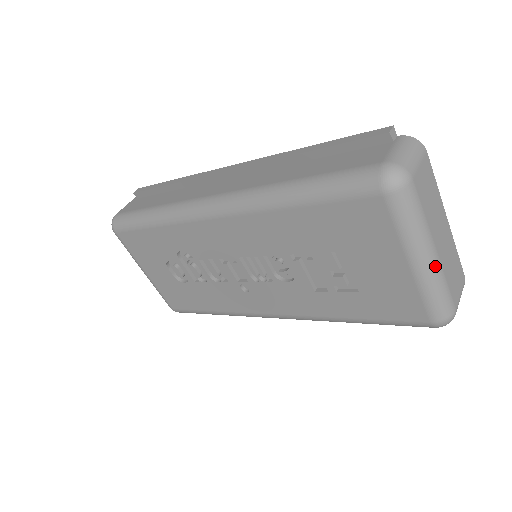
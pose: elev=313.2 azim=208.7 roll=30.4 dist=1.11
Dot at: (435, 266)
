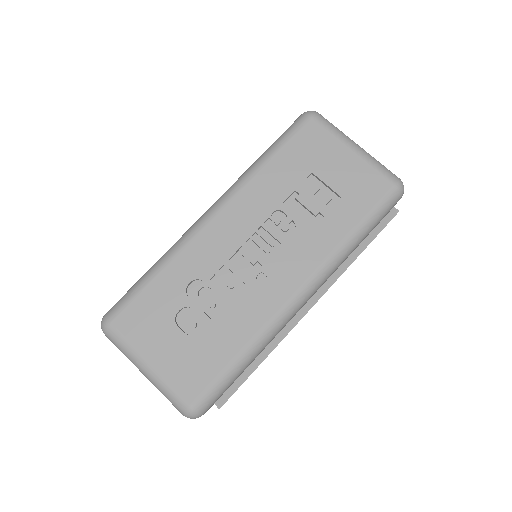
Dot at: (365, 151)
